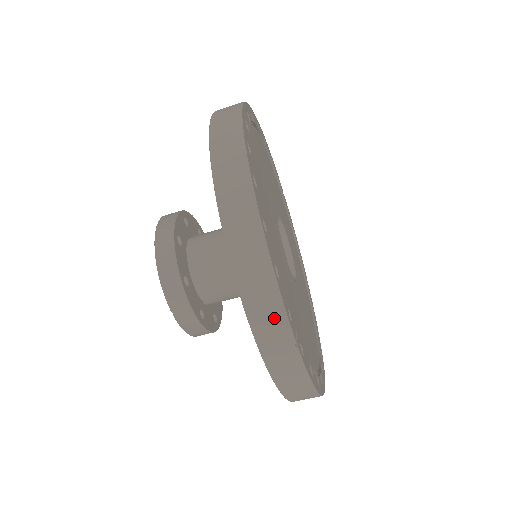
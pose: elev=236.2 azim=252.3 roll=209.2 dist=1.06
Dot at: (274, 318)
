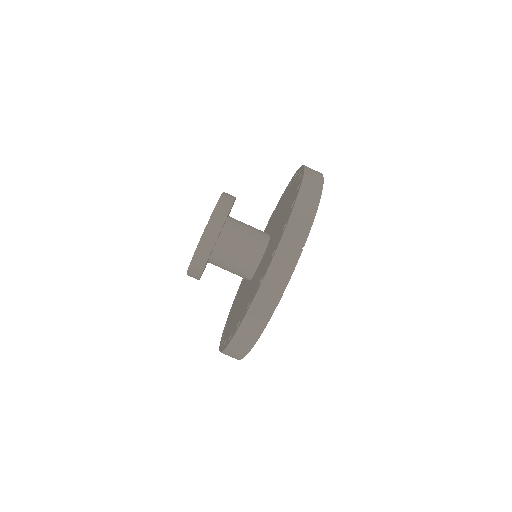
Dot at: (304, 224)
